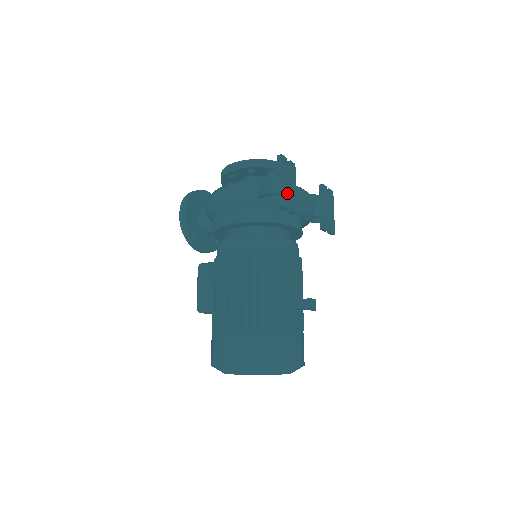
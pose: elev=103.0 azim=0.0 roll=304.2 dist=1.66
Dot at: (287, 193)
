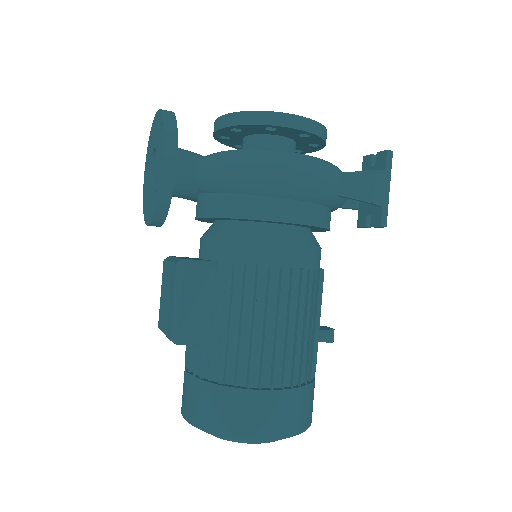
Dot at: occluded
